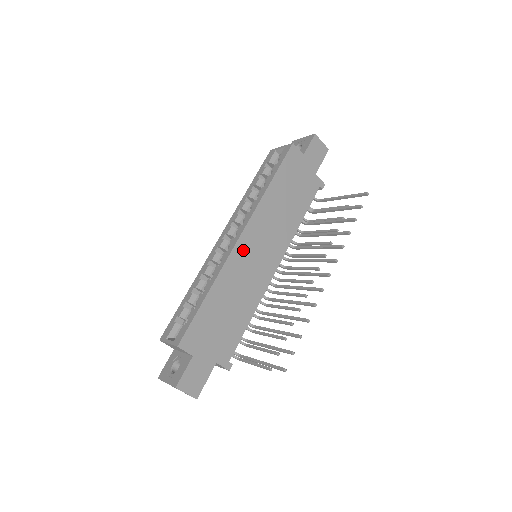
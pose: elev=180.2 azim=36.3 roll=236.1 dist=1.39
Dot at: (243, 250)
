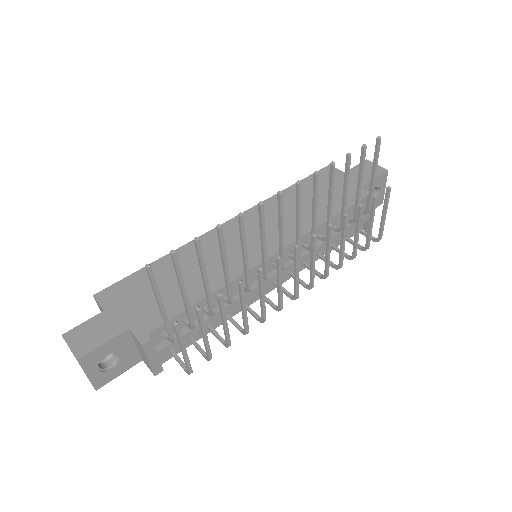
Dot at: (225, 233)
